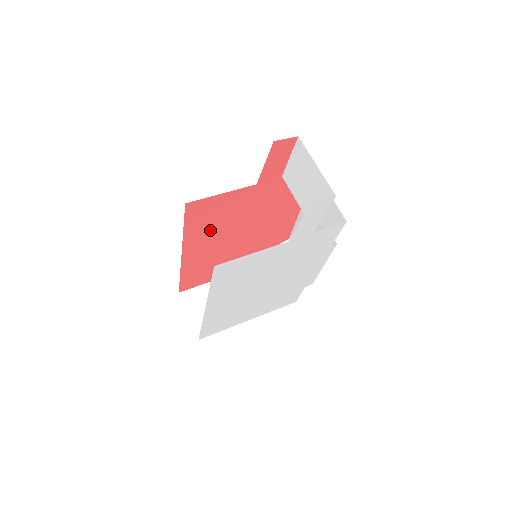
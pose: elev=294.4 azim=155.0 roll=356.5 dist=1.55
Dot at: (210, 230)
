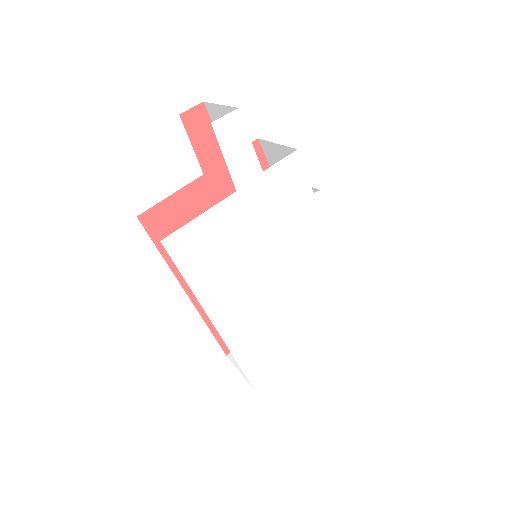
Dot at: occluded
